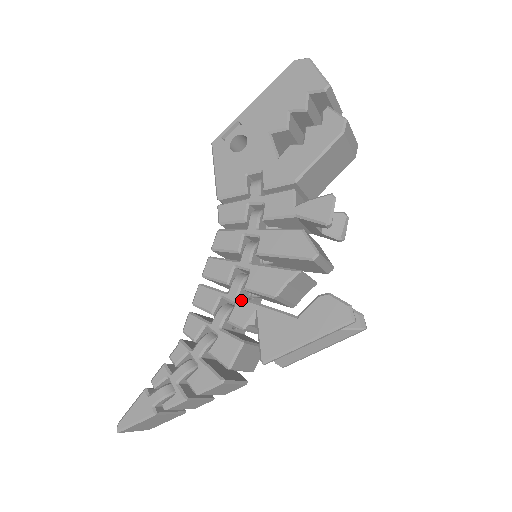
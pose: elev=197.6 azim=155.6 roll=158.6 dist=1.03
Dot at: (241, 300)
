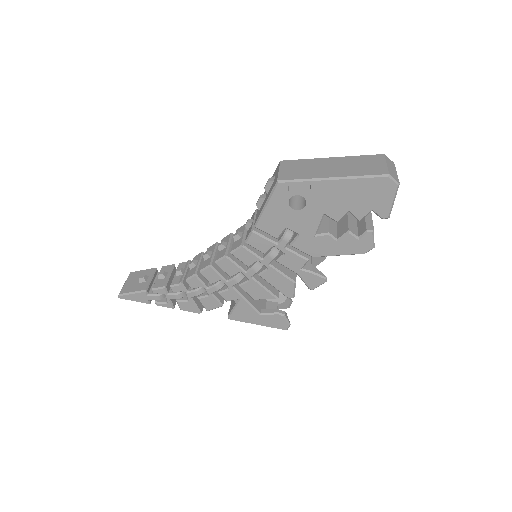
Dot at: (234, 290)
